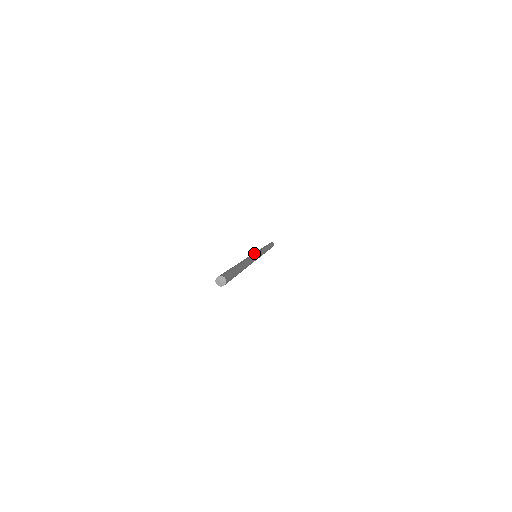
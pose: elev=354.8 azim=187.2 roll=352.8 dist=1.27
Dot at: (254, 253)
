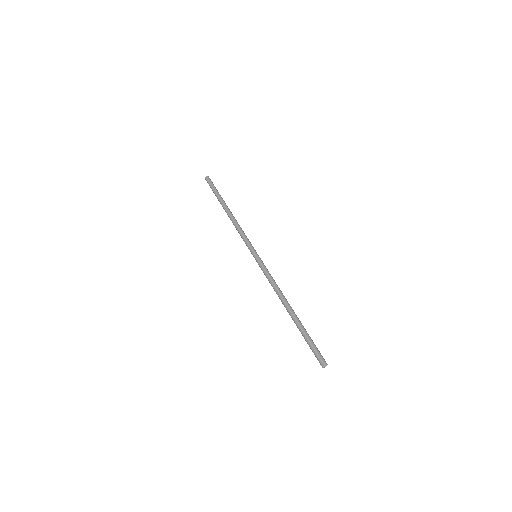
Dot at: occluded
